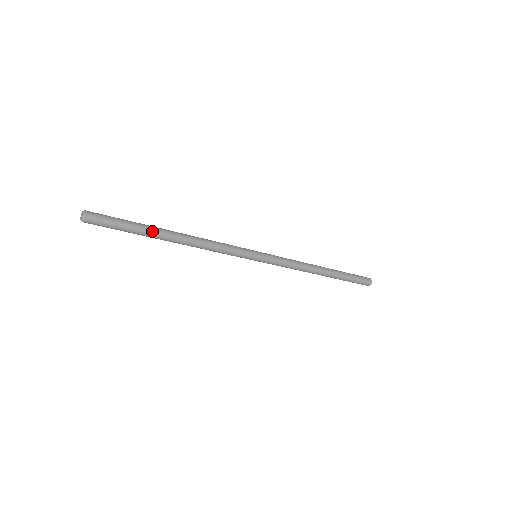
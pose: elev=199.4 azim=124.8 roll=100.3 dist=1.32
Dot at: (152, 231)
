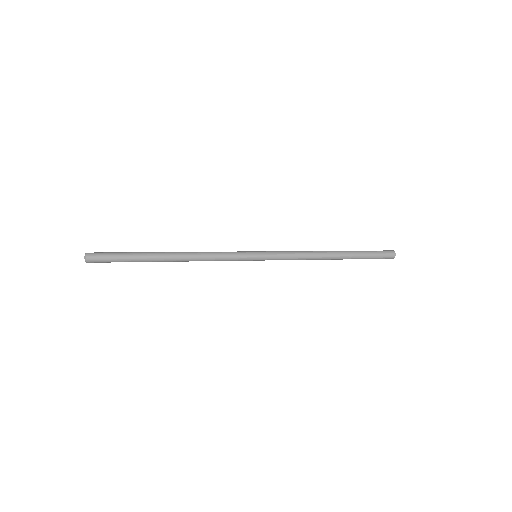
Dot at: (147, 257)
